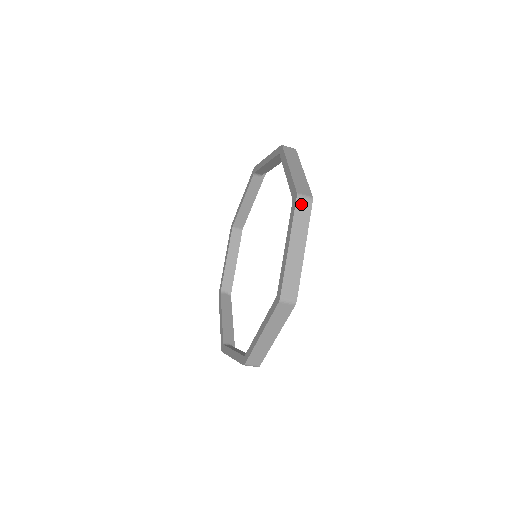
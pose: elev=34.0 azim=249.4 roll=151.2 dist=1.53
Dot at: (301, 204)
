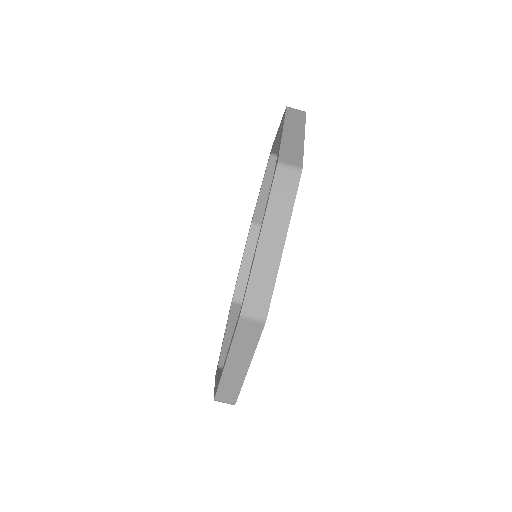
Dot at: (283, 177)
